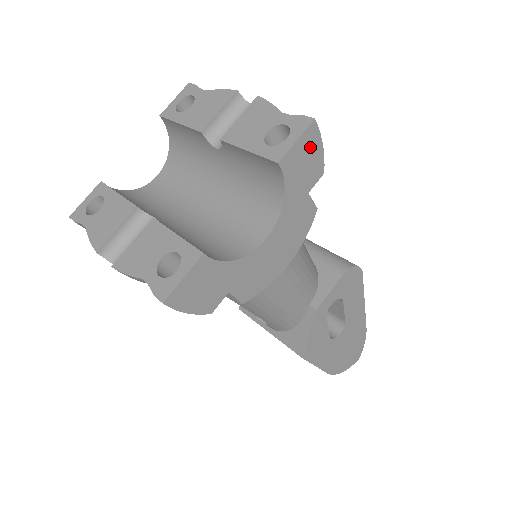
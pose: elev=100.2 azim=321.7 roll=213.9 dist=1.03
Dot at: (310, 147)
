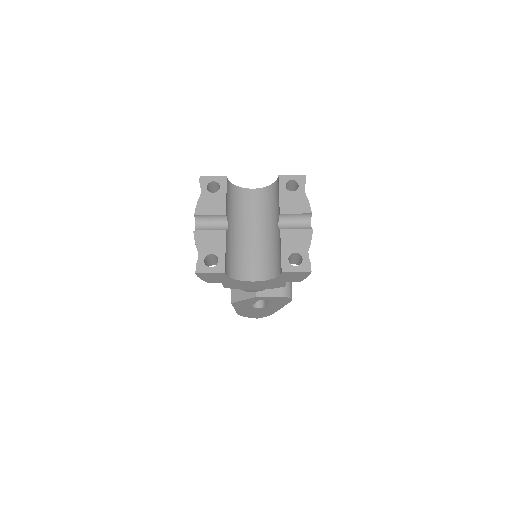
Dot at: (301, 275)
